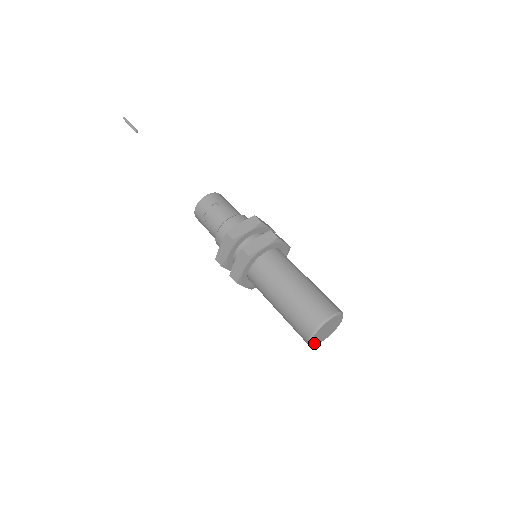
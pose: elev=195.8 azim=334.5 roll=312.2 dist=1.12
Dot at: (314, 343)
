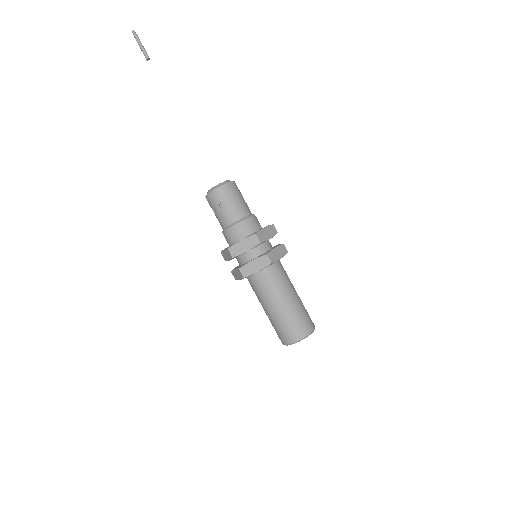
Dot at: occluded
